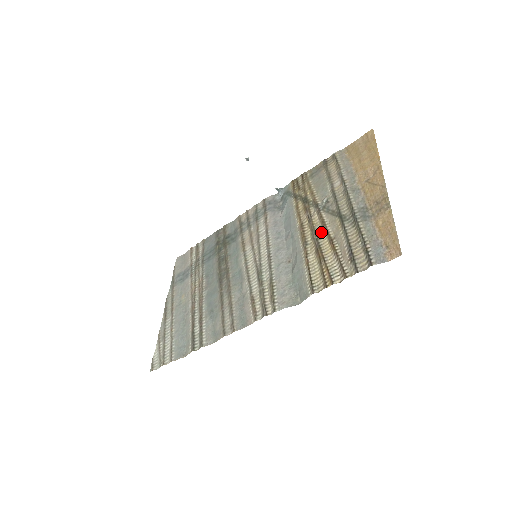
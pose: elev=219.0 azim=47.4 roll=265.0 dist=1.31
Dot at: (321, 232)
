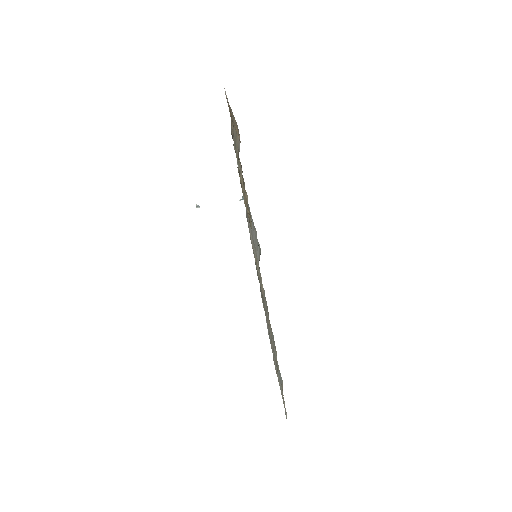
Dot at: occluded
